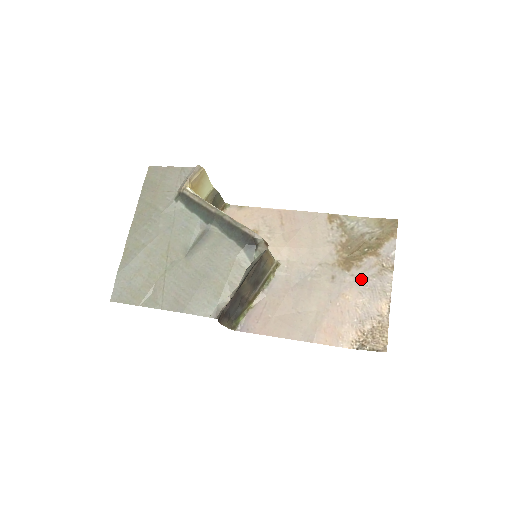
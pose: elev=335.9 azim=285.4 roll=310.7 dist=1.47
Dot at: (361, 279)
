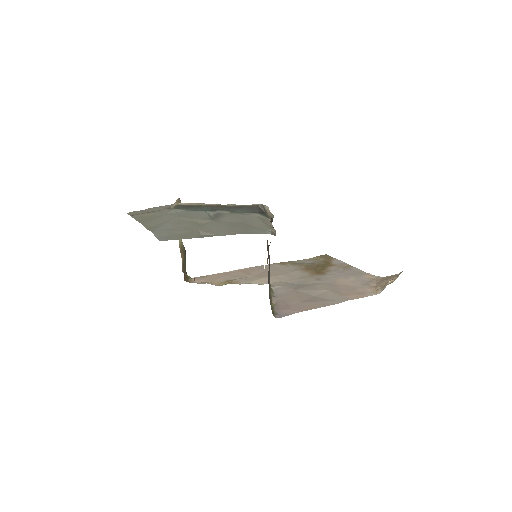
Dot at: (338, 274)
